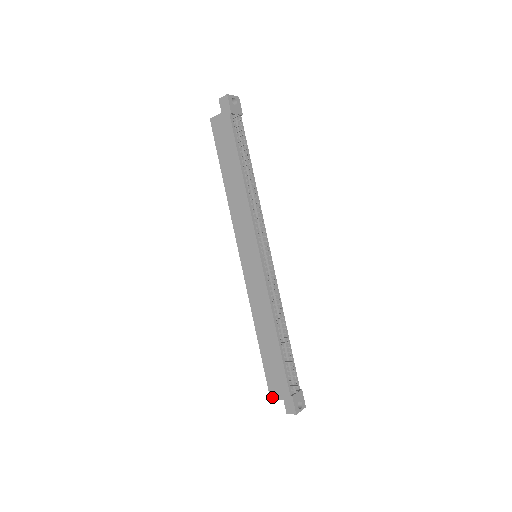
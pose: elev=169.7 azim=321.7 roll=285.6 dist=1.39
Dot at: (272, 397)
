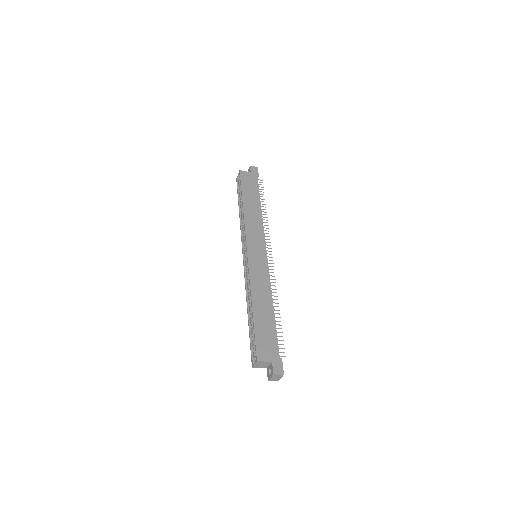
Dot at: (260, 359)
